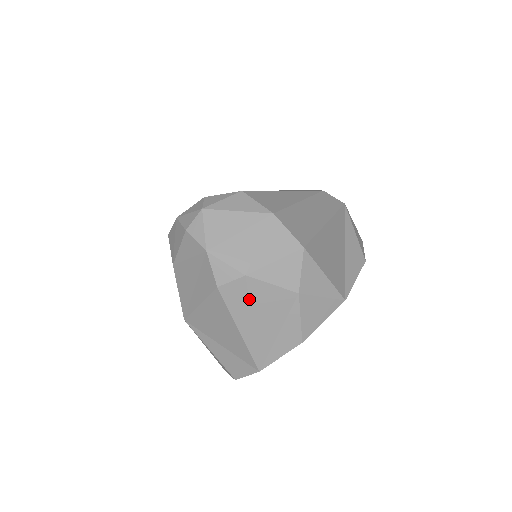
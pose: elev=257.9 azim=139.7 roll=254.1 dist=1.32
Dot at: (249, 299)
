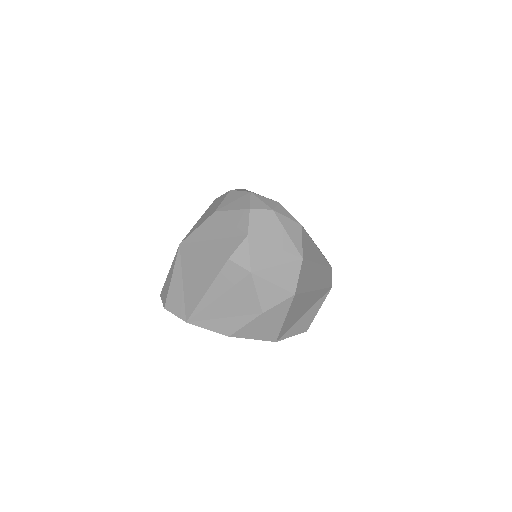
Dot at: (235, 285)
